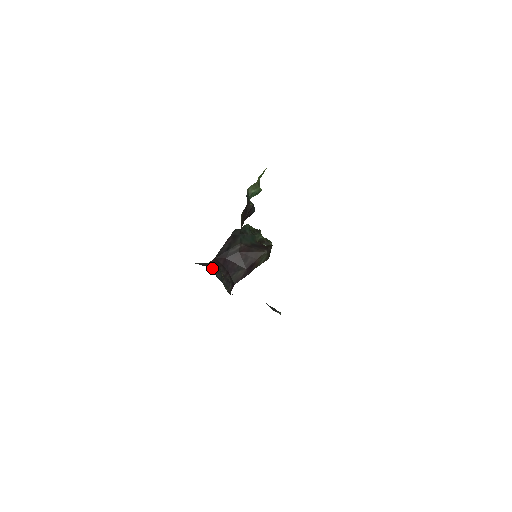
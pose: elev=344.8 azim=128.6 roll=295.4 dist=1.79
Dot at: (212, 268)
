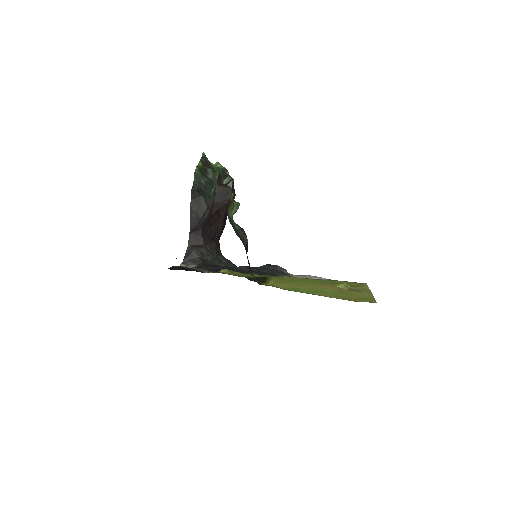
Dot at: (201, 256)
